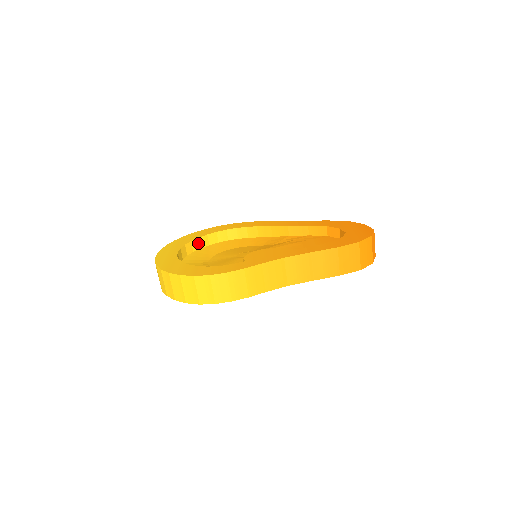
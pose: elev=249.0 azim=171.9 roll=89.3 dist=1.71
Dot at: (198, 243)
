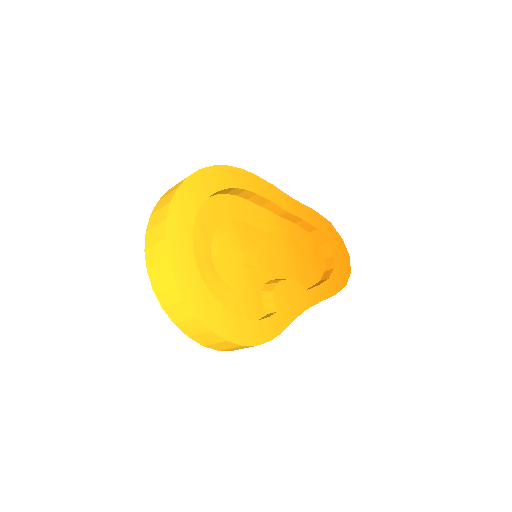
Dot at: occluded
